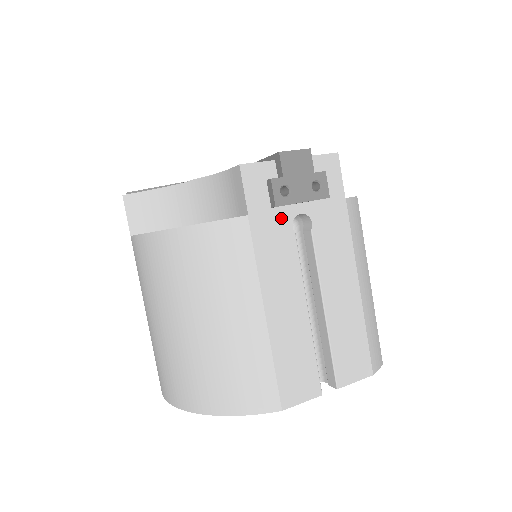
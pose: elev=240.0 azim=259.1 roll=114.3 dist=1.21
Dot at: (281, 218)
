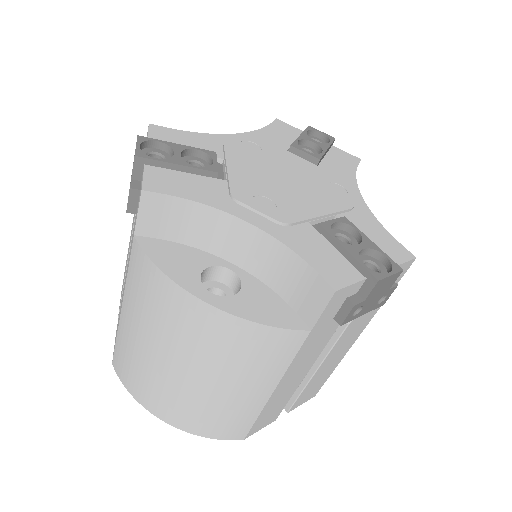
Dot at: (334, 323)
